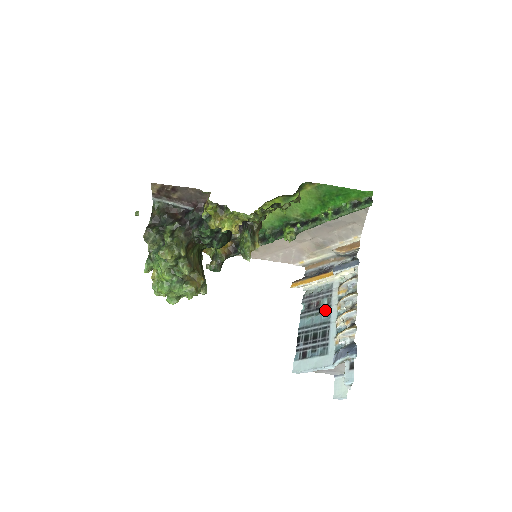
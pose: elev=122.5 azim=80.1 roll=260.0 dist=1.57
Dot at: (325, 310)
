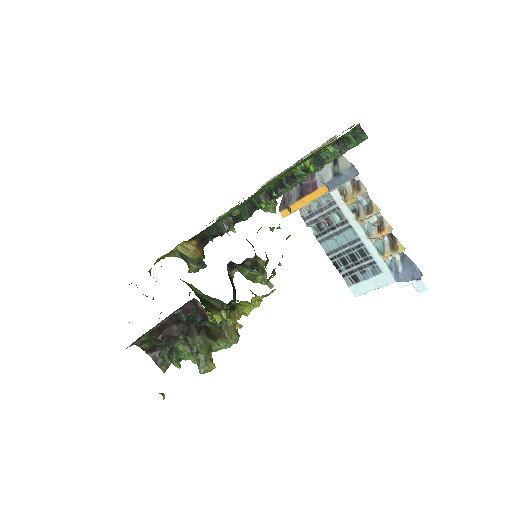
Dot at: (344, 228)
